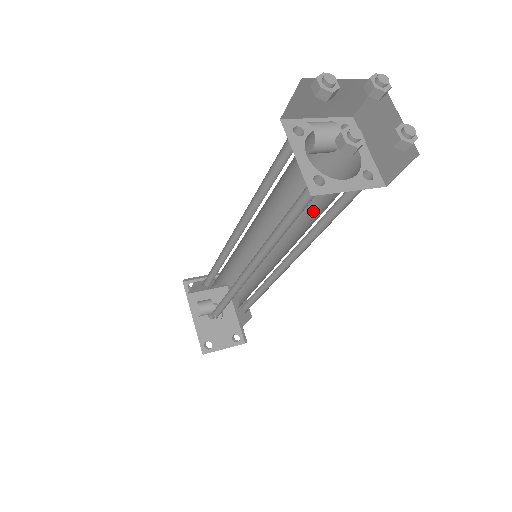
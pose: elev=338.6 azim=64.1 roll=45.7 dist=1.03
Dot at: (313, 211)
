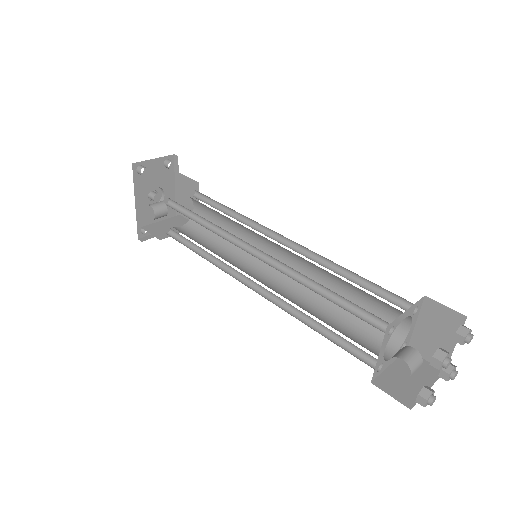
Dot at: (337, 290)
